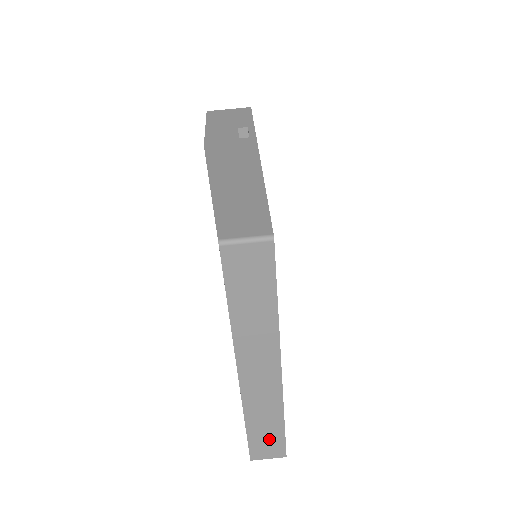
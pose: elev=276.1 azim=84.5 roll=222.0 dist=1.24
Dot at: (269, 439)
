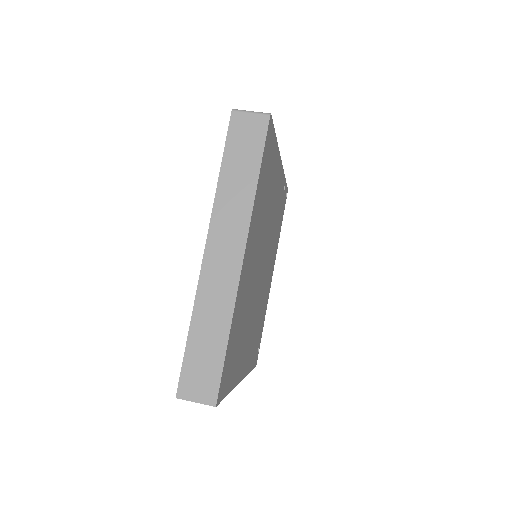
Dot at: (206, 363)
